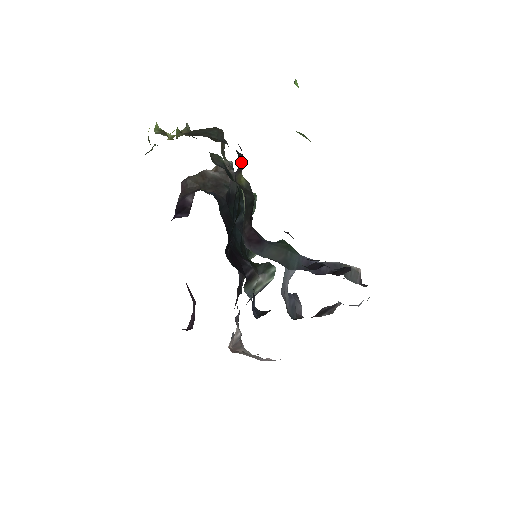
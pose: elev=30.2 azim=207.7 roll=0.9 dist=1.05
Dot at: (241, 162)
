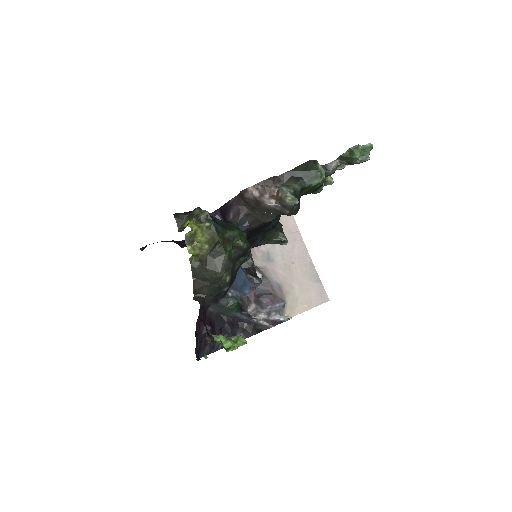
Dot at: occluded
